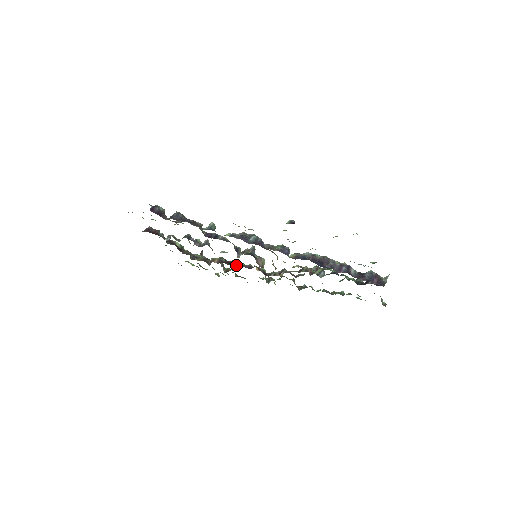
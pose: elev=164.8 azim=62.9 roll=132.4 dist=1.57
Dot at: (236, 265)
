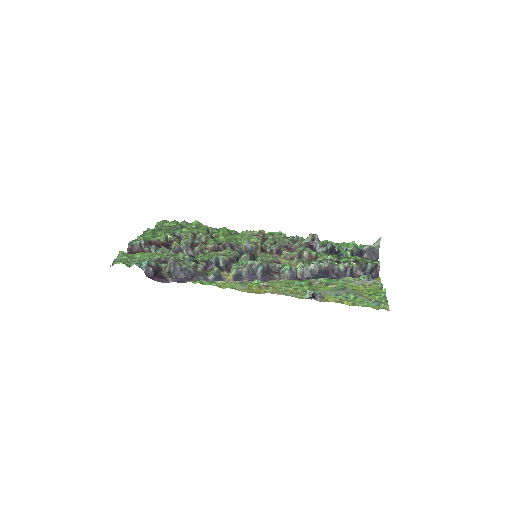
Dot at: occluded
